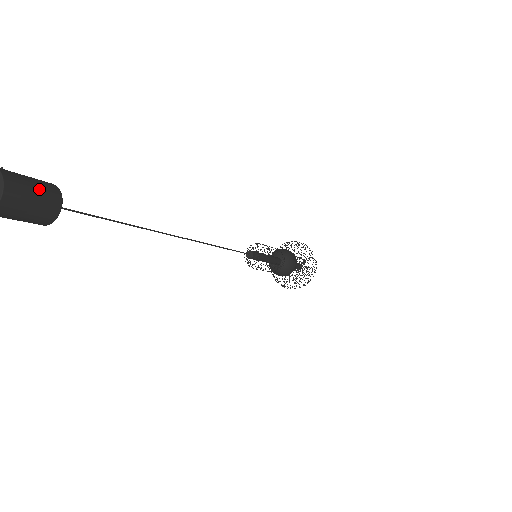
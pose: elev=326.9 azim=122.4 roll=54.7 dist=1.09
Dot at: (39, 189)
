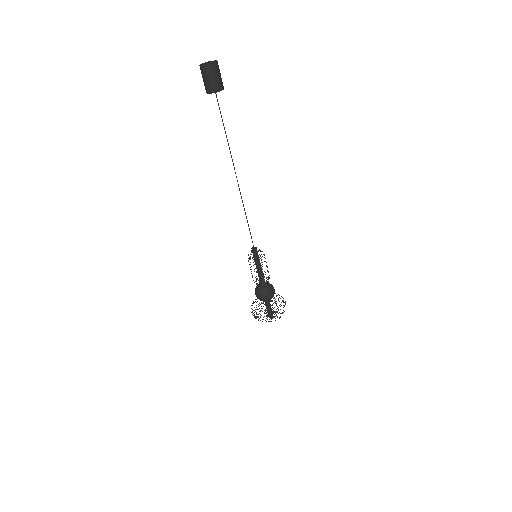
Dot at: (221, 78)
